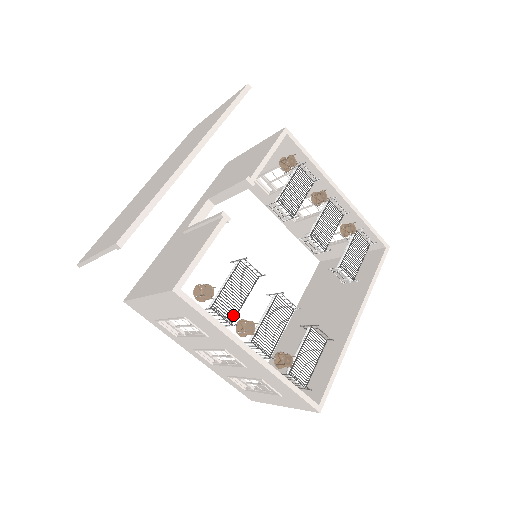
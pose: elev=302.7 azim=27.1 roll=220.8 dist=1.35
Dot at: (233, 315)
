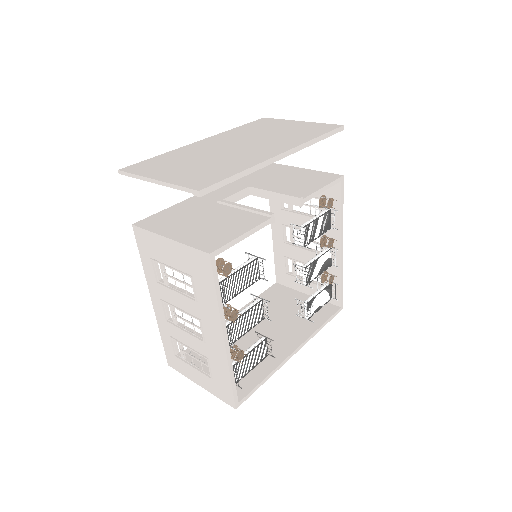
Dot at: (229, 298)
